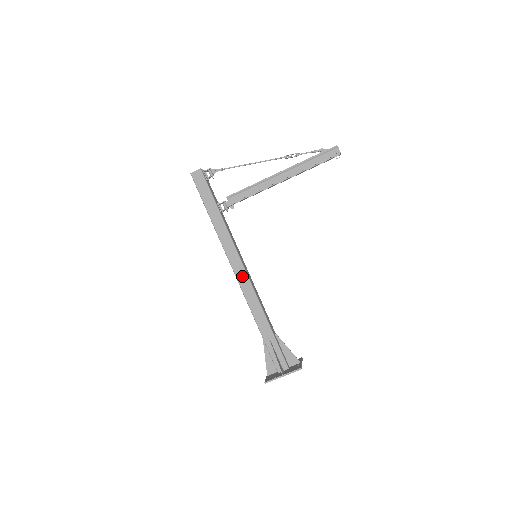
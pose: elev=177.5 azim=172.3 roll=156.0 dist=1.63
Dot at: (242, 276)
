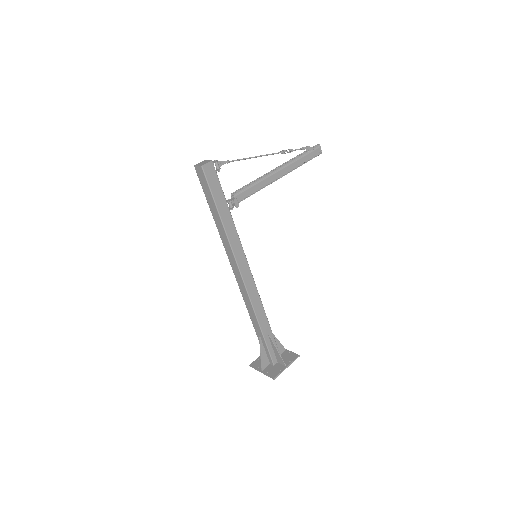
Dot at: (249, 279)
